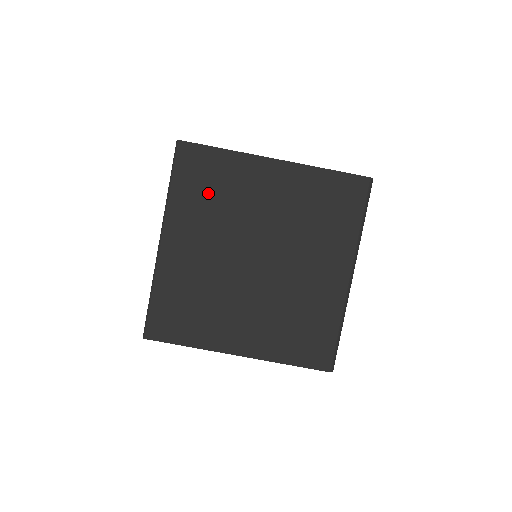
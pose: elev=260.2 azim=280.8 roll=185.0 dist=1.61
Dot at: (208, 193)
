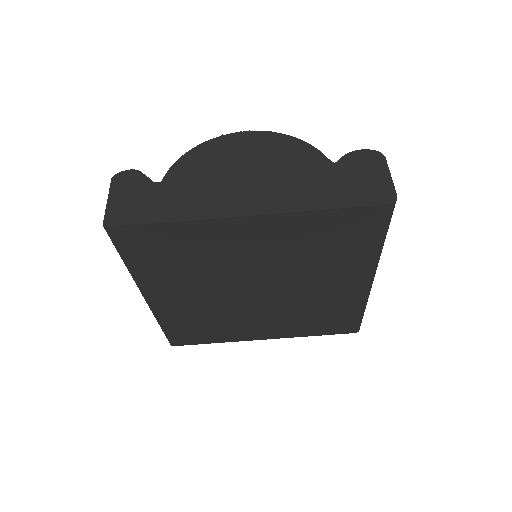
Dot at: (175, 261)
